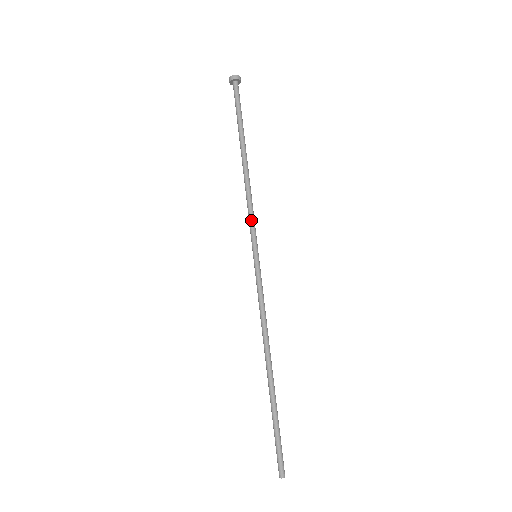
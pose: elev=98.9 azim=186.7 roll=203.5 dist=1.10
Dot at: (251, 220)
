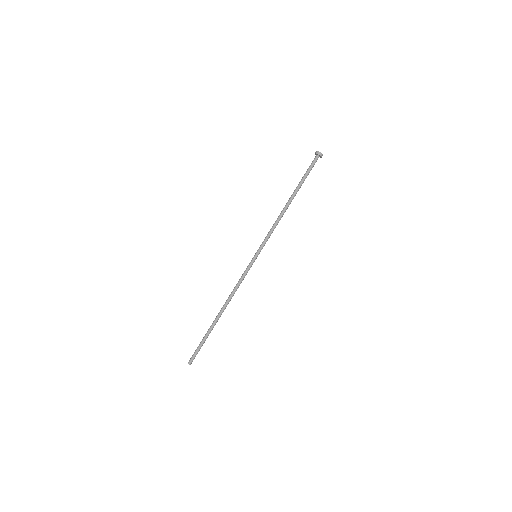
Dot at: (268, 237)
